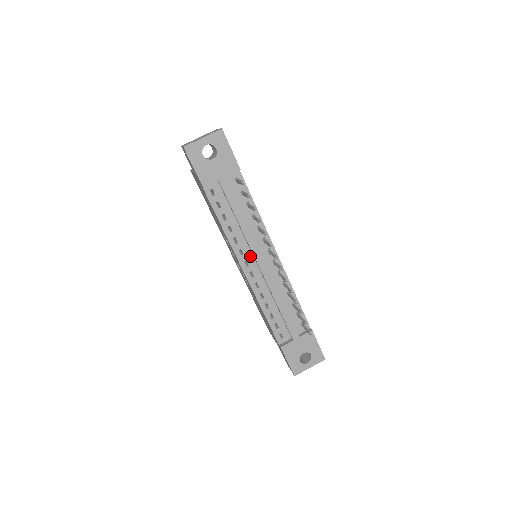
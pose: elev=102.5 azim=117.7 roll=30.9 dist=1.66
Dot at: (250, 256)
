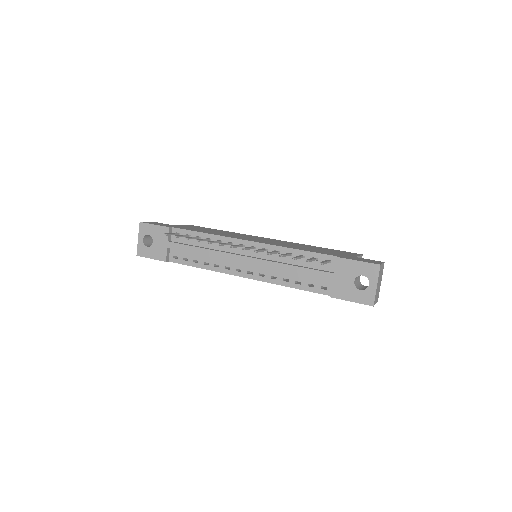
Dot at: (235, 263)
